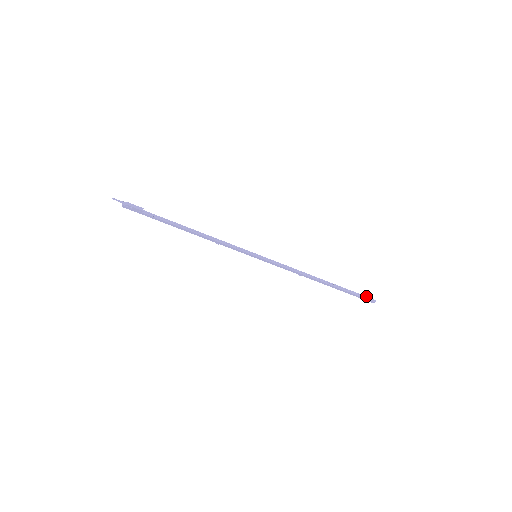
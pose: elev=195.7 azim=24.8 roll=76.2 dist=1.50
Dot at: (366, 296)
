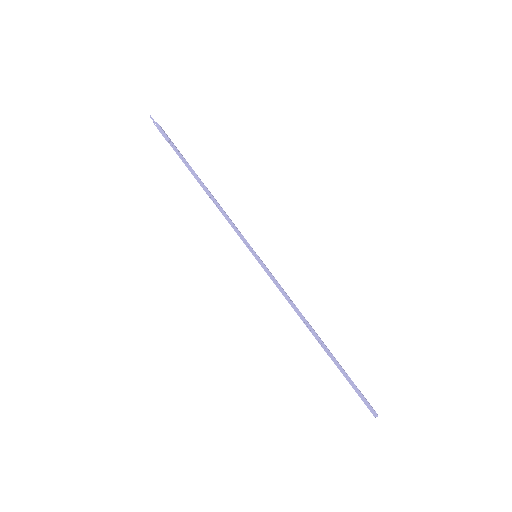
Dot at: occluded
